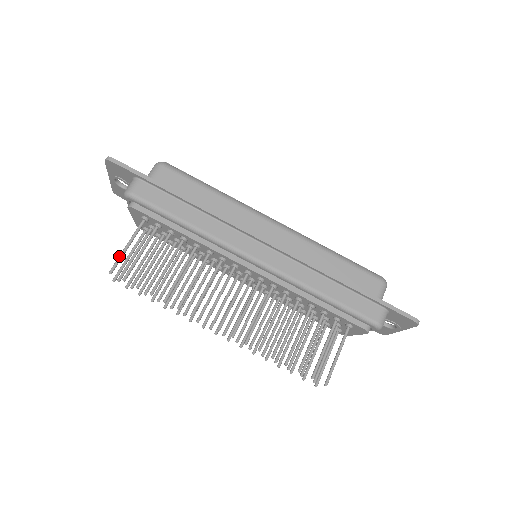
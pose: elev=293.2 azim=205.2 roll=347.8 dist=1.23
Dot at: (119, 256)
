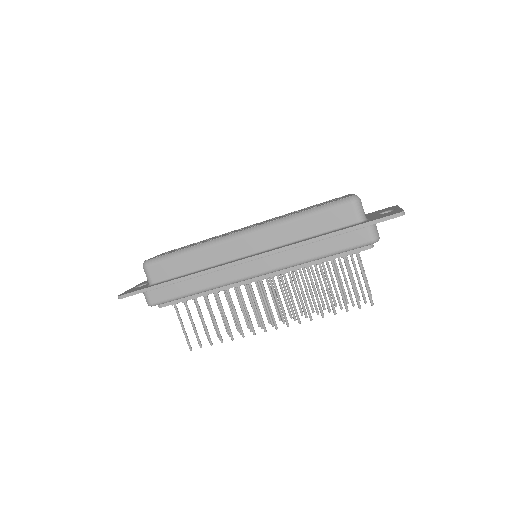
Dot at: (185, 337)
